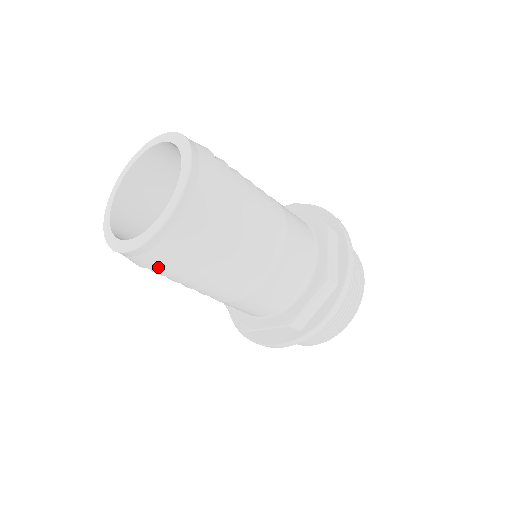
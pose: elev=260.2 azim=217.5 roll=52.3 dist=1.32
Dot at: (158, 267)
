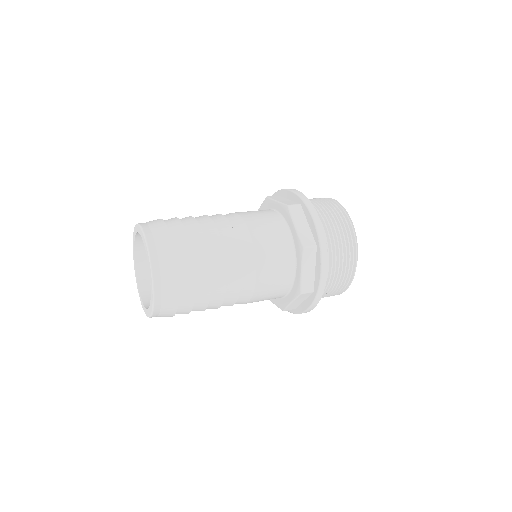
Dot at: occluded
